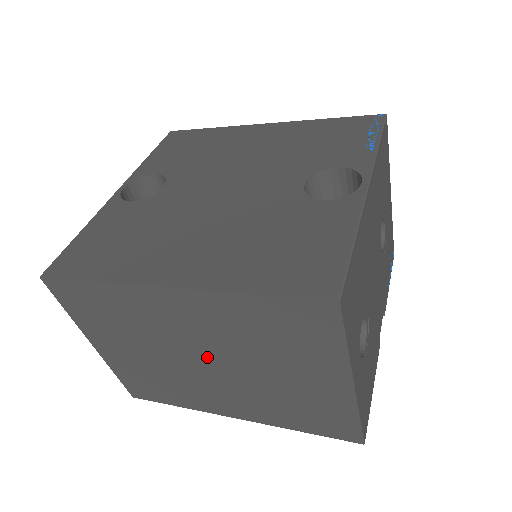
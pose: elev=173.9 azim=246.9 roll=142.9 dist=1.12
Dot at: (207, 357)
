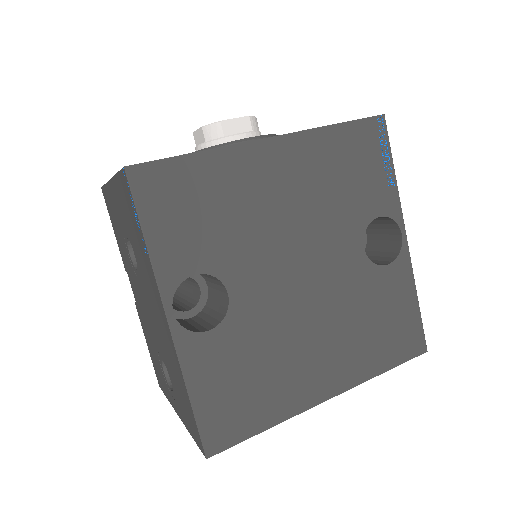
Dot at: occluded
